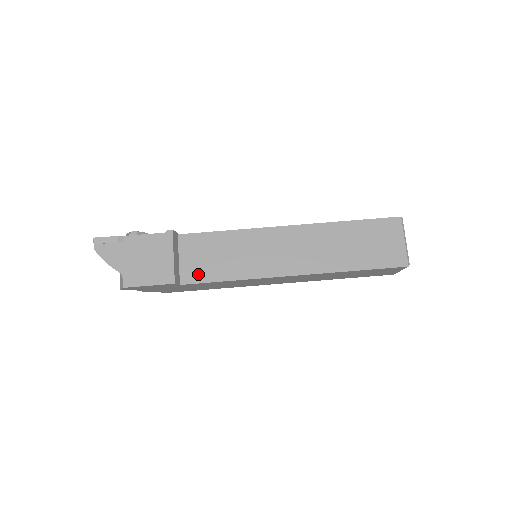
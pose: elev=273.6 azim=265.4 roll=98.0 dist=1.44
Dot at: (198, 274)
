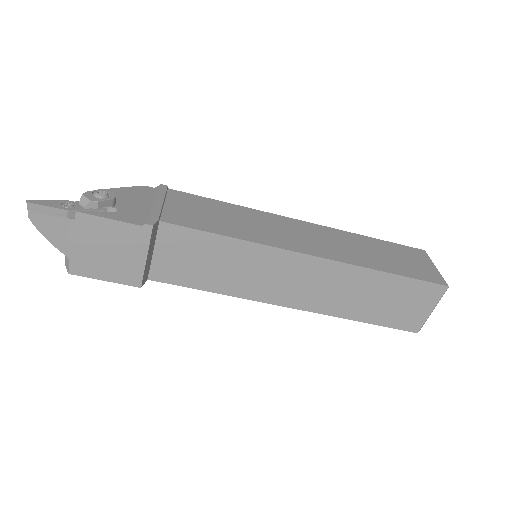
Dot at: (174, 275)
